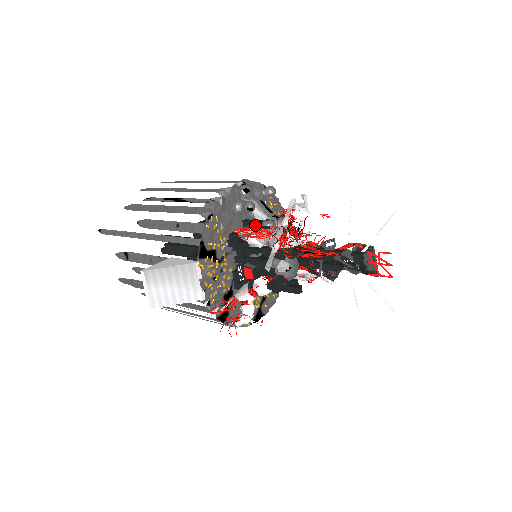
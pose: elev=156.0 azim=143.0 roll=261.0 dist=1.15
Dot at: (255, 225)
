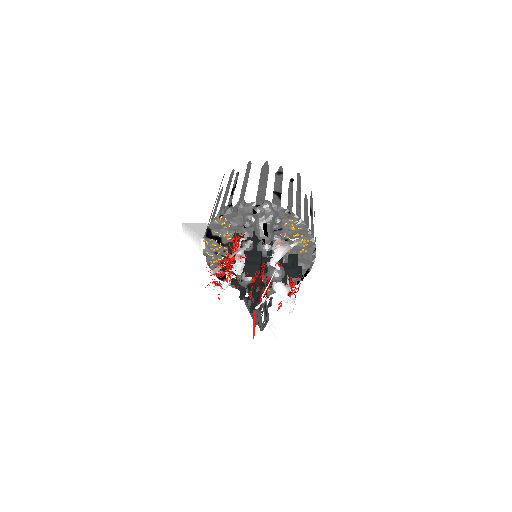
Dot at: (253, 237)
